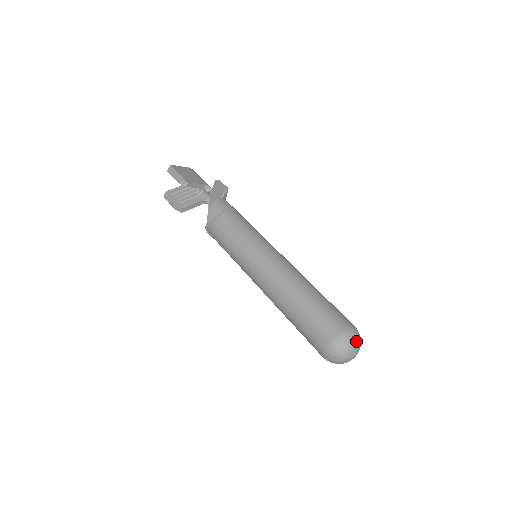
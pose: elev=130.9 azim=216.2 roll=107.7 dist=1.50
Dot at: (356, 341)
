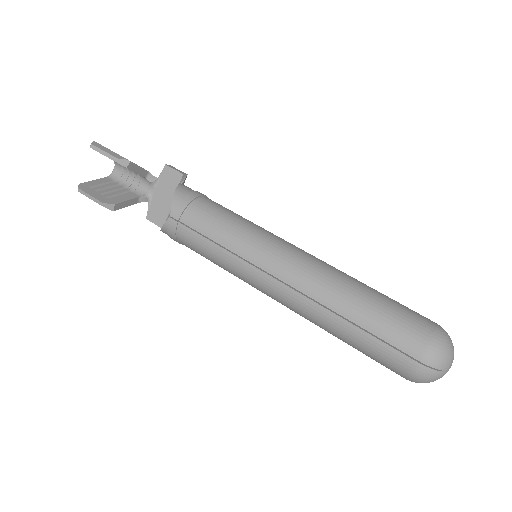
Dot at: (452, 343)
